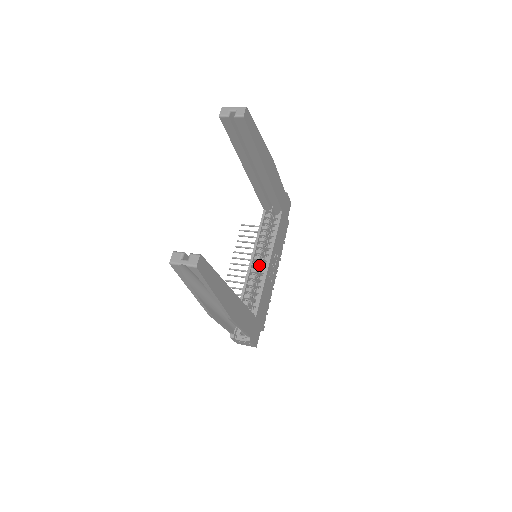
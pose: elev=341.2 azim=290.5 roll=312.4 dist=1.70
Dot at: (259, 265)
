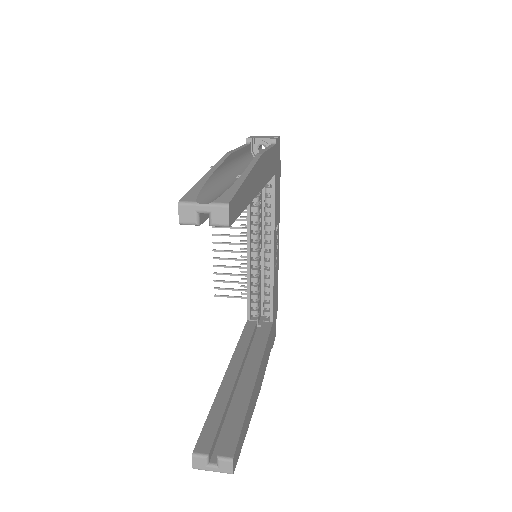
Dot at: (259, 251)
